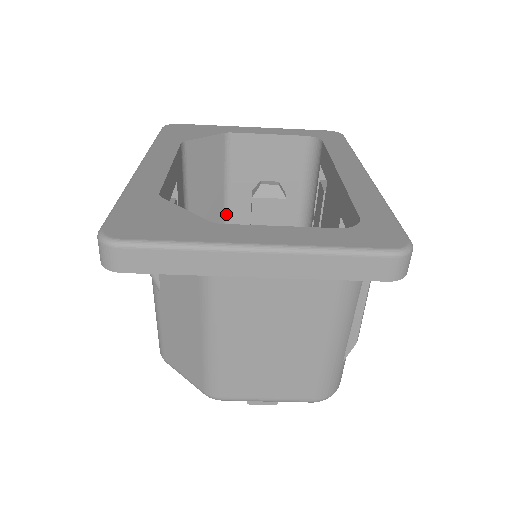
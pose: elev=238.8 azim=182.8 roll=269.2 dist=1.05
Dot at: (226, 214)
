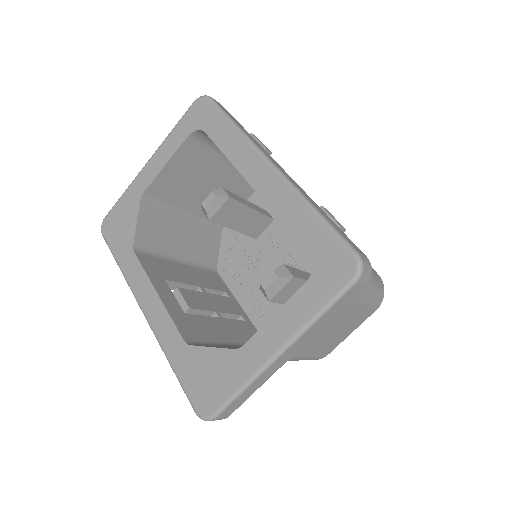
Dot at: (199, 219)
